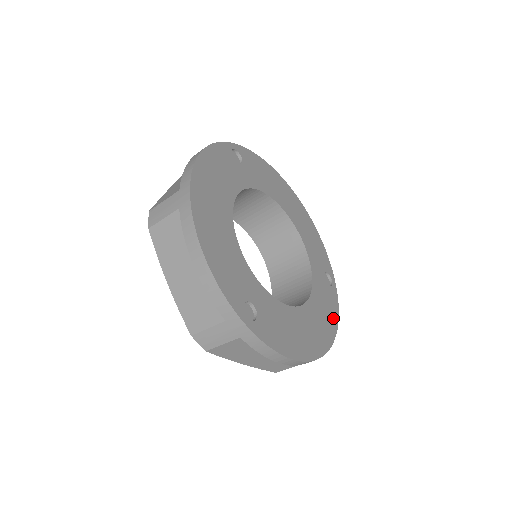
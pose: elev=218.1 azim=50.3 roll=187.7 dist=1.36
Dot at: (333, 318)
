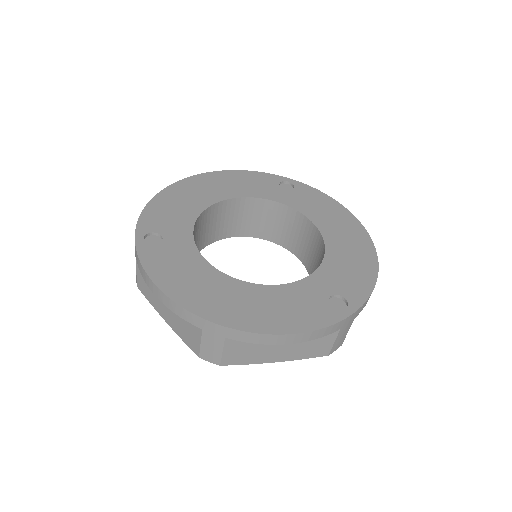
Dot at: (291, 324)
